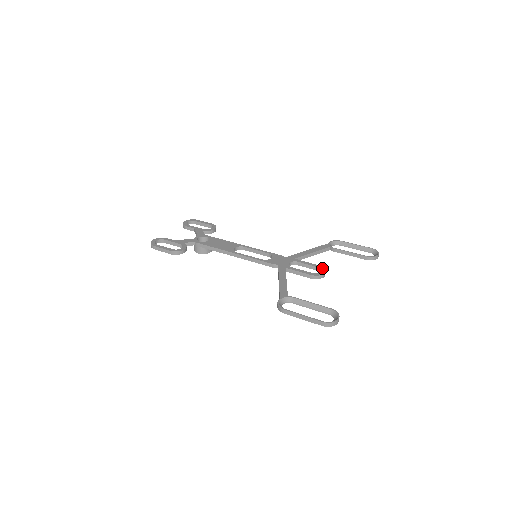
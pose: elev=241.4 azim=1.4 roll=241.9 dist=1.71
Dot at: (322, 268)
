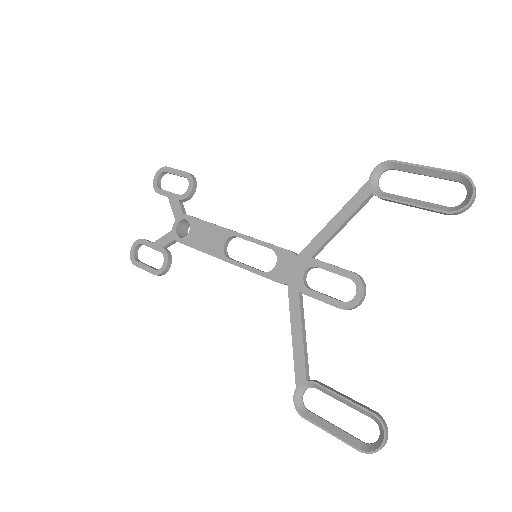
Dot at: (357, 282)
